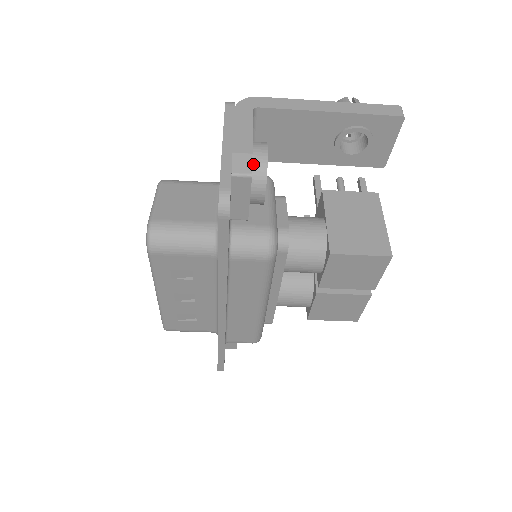
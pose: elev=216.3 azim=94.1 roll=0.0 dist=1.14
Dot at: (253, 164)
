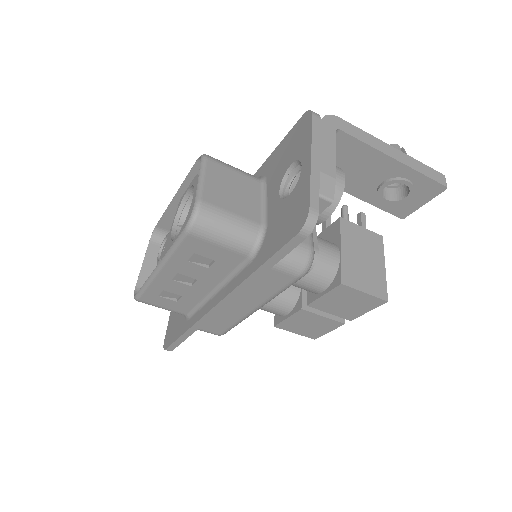
Dot at: occluded
